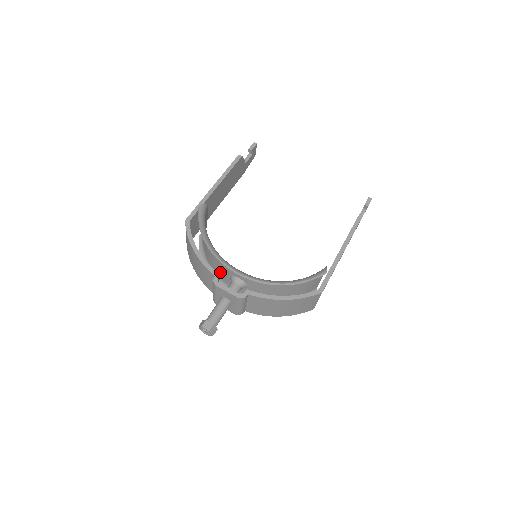
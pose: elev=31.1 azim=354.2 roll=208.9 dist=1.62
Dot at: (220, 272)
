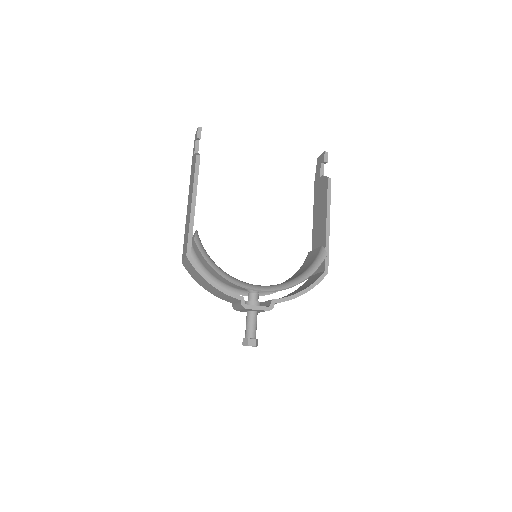
Dot at: (232, 284)
